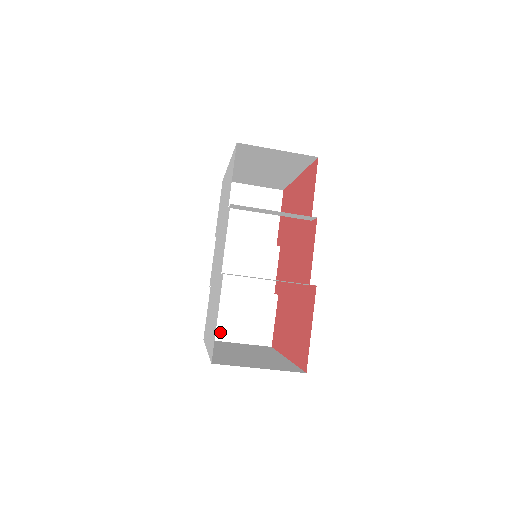
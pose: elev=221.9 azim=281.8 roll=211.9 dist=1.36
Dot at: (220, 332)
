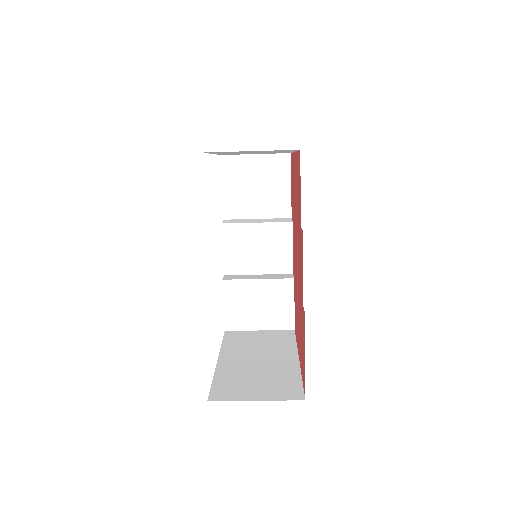
Dot at: (240, 322)
